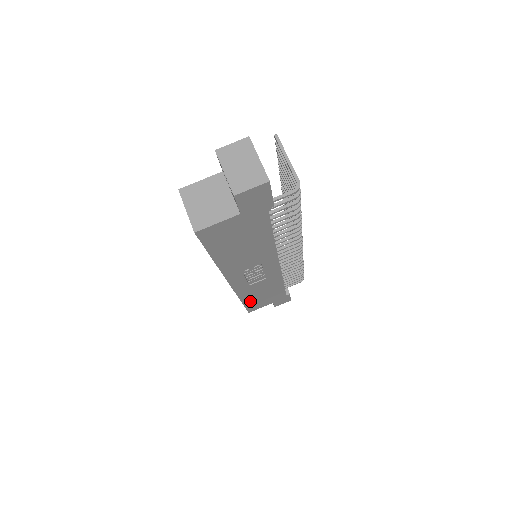
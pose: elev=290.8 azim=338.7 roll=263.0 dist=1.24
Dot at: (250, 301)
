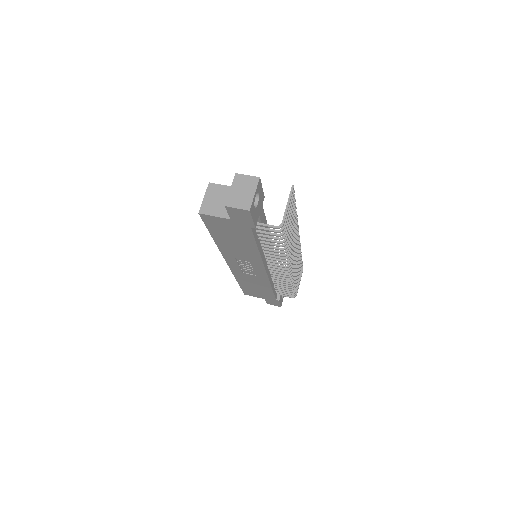
Dot at: (245, 285)
